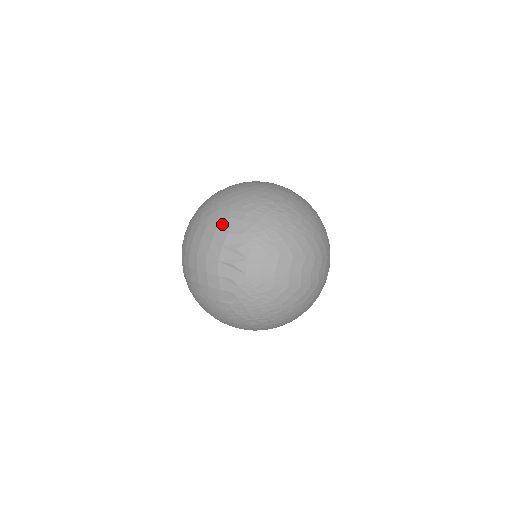
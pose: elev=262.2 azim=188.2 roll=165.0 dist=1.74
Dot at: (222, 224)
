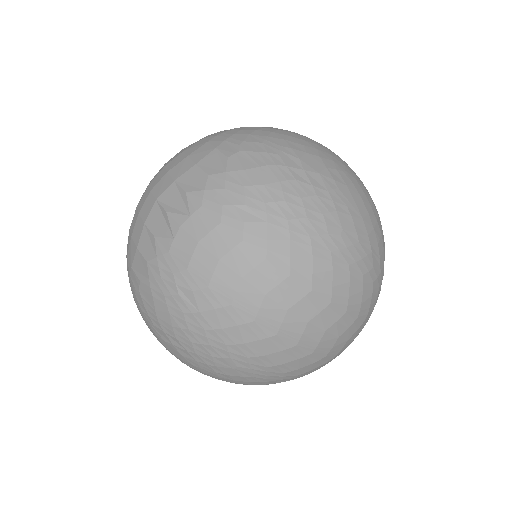
Dot at: (201, 151)
